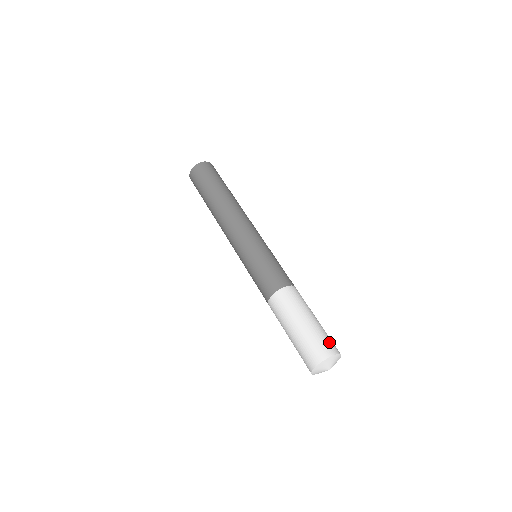
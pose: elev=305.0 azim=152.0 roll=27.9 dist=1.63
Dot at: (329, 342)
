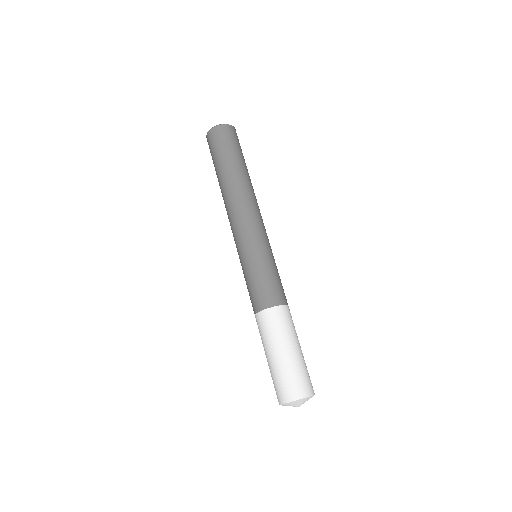
Dot at: (292, 384)
